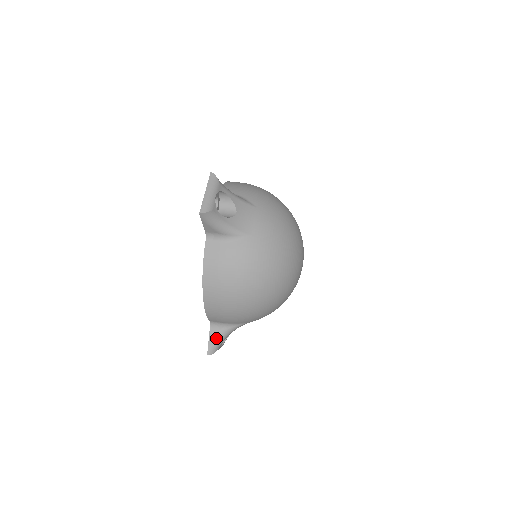
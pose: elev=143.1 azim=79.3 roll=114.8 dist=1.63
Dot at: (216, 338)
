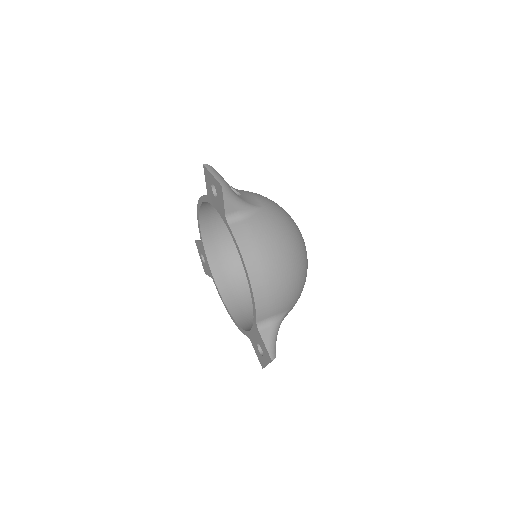
Dot at: (270, 338)
